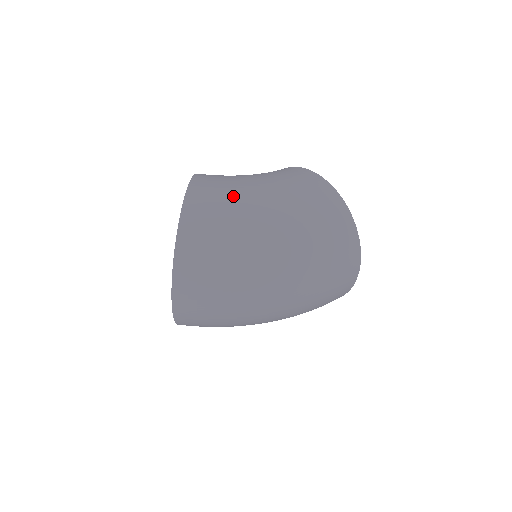
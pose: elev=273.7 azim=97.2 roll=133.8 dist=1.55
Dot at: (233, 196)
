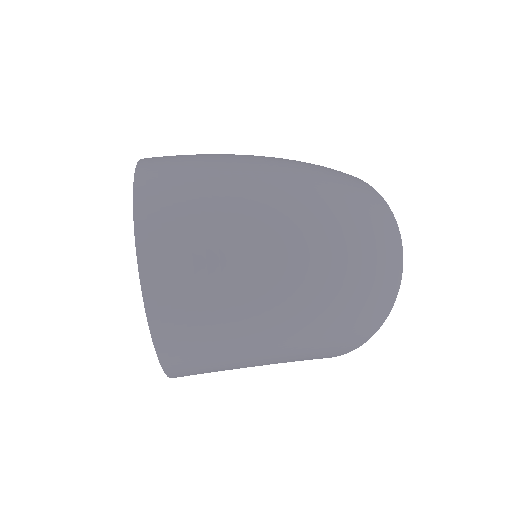
Dot at: occluded
